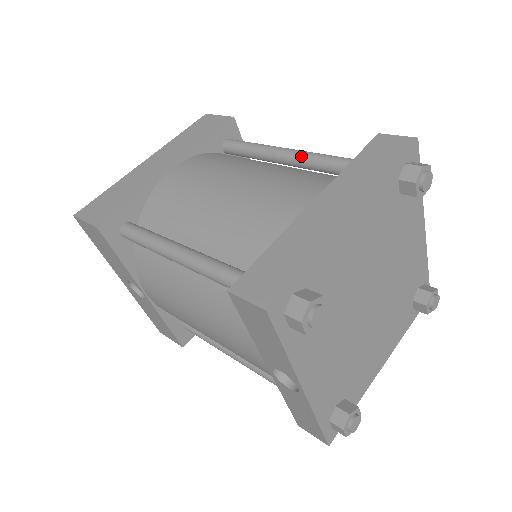
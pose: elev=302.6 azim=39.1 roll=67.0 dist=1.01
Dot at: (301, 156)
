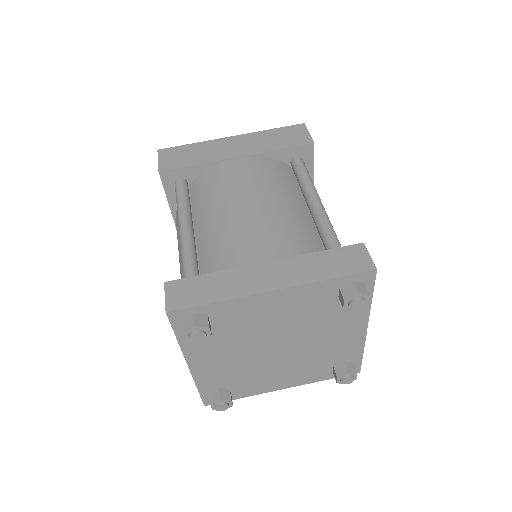
Dot at: (317, 214)
